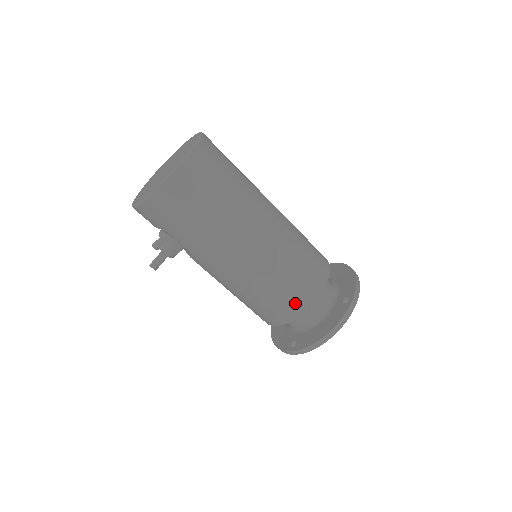
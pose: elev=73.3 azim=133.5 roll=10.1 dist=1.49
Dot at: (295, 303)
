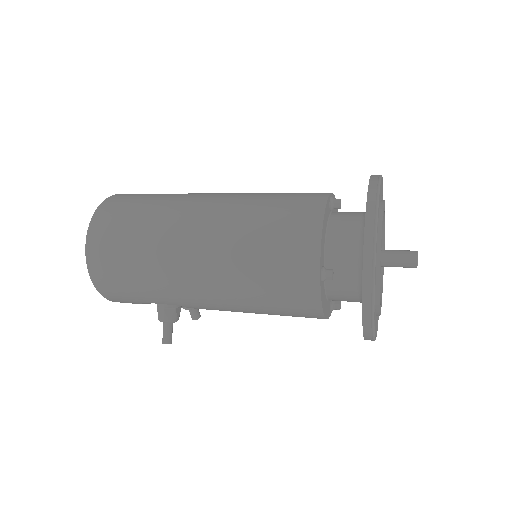
Dot at: (298, 276)
